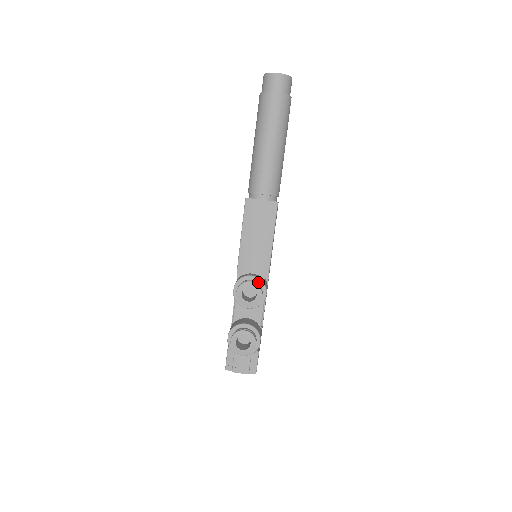
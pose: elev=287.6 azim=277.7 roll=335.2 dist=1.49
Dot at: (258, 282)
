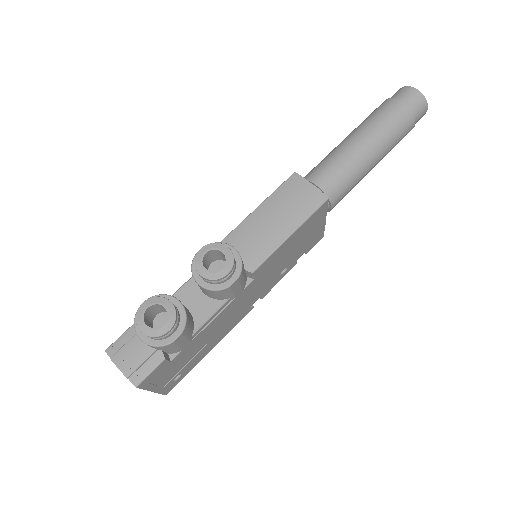
Dot at: (236, 261)
